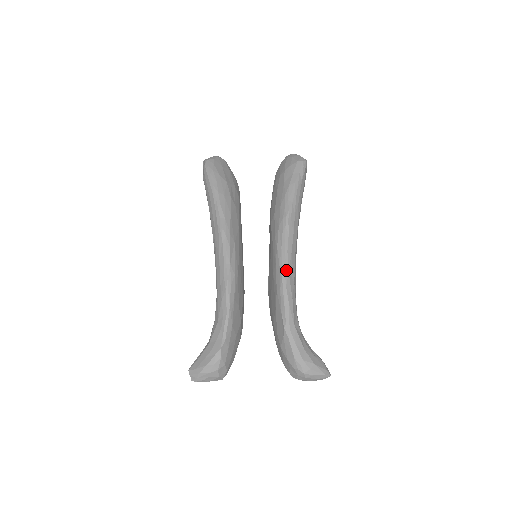
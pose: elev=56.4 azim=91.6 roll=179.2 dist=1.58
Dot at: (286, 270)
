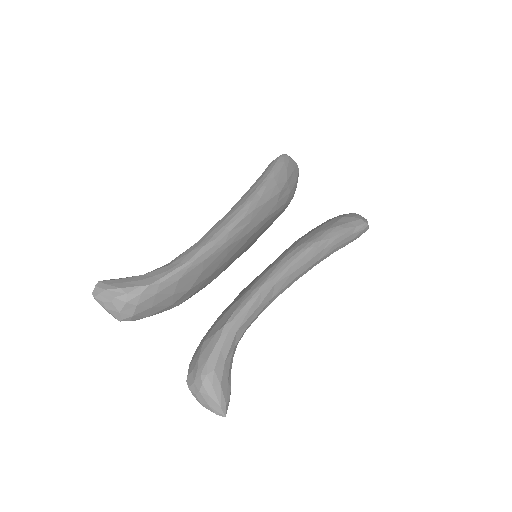
Dot at: (275, 280)
